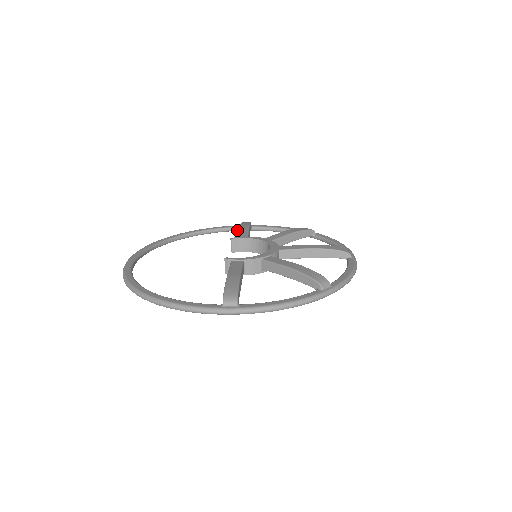
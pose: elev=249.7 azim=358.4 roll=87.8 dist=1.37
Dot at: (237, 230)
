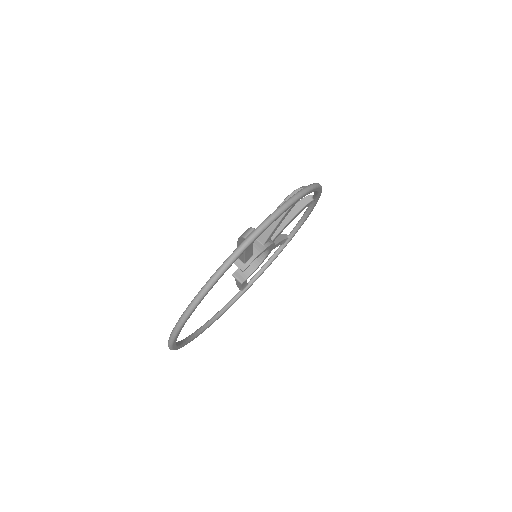
Dot at: (240, 295)
